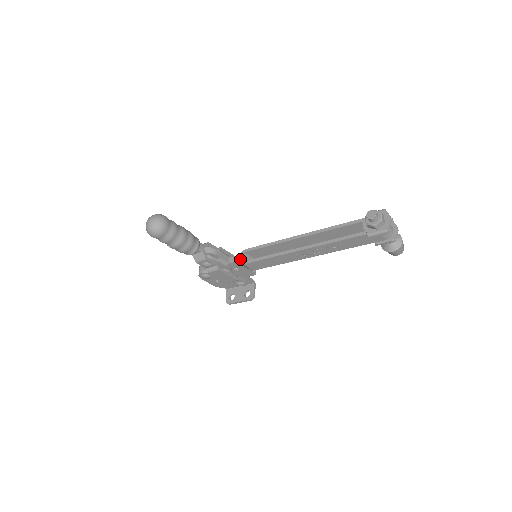
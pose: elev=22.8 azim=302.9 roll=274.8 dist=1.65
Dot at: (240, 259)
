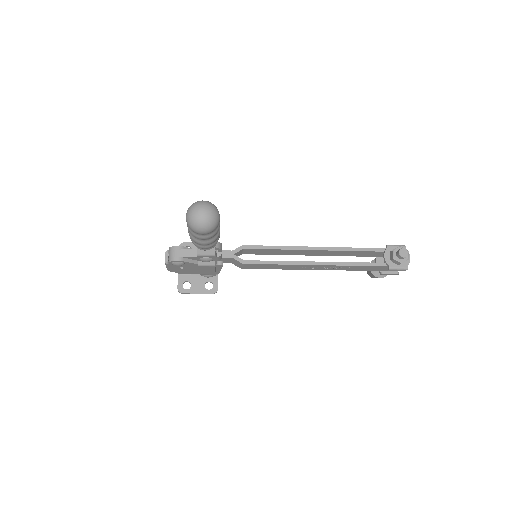
Dot at: (234, 254)
